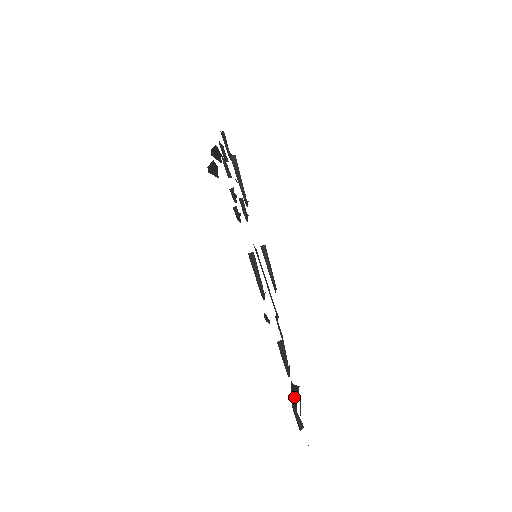
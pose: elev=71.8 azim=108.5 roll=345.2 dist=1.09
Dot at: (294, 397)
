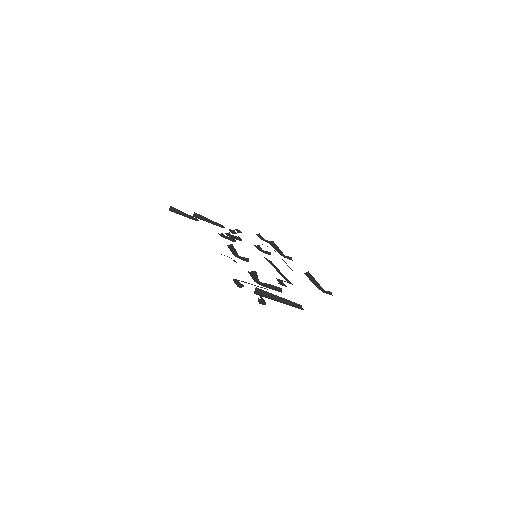
Dot at: (249, 283)
